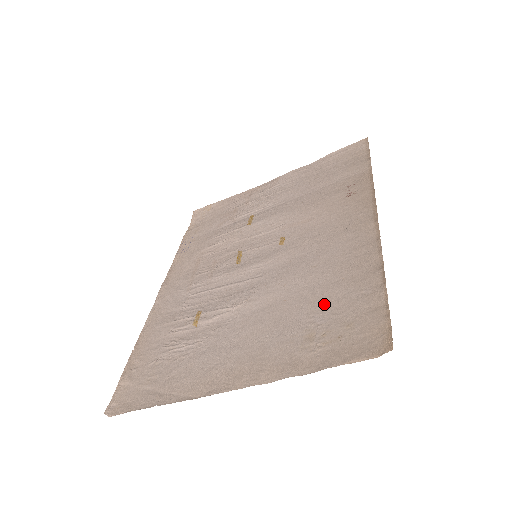
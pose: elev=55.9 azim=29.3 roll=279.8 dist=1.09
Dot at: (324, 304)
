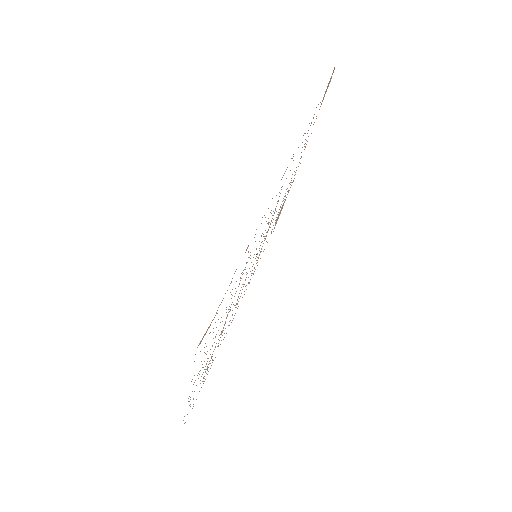
Dot at: occluded
